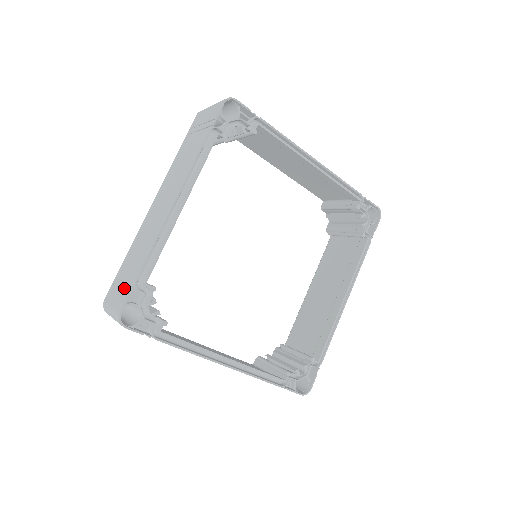
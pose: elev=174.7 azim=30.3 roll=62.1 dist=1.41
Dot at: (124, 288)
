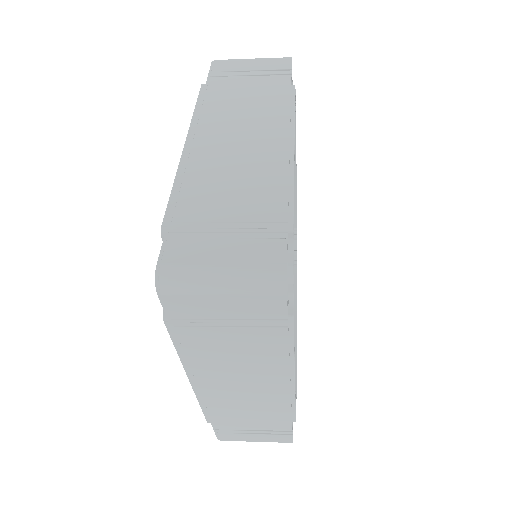
Dot at: (244, 235)
